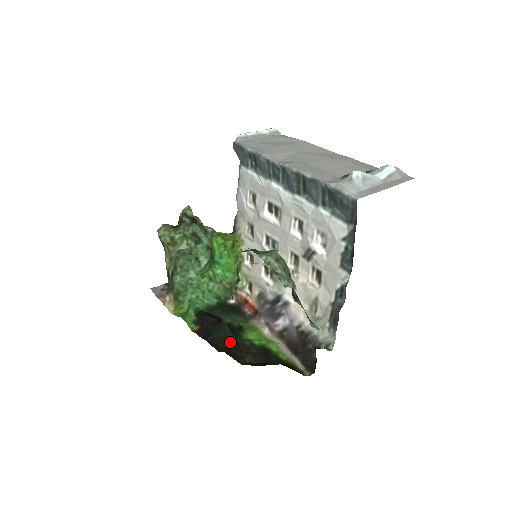
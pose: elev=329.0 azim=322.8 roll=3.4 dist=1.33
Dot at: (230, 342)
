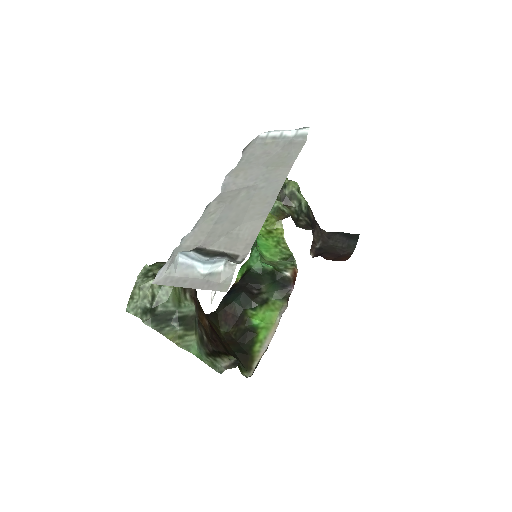
Dot at: (233, 309)
